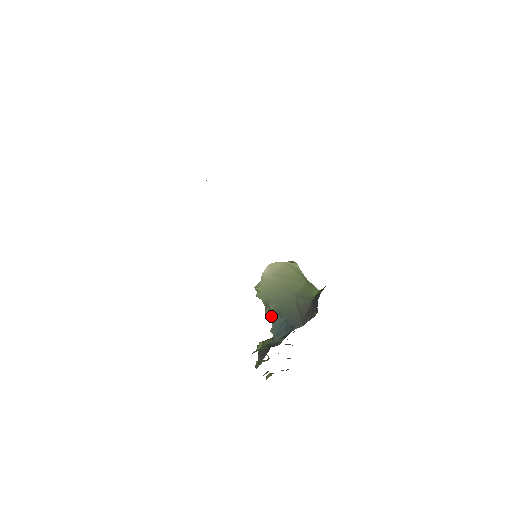
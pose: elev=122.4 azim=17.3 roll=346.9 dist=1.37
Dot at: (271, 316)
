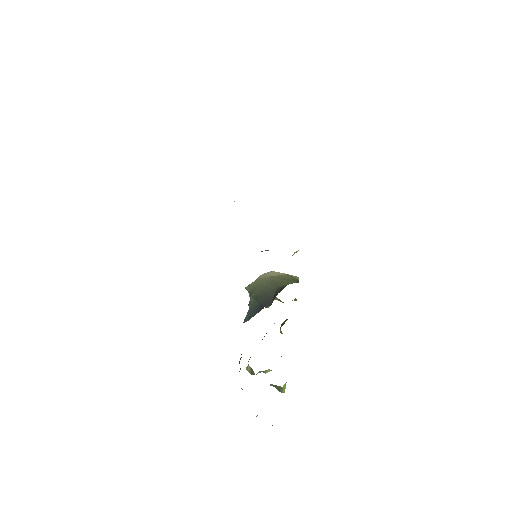
Dot at: (250, 303)
